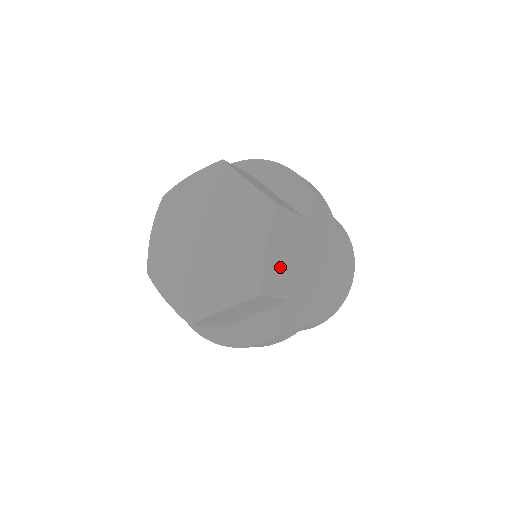
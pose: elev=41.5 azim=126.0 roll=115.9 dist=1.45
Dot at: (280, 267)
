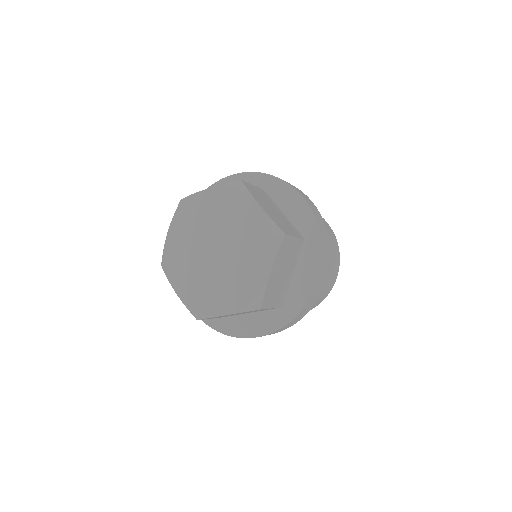
Dot at: (279, 283)
